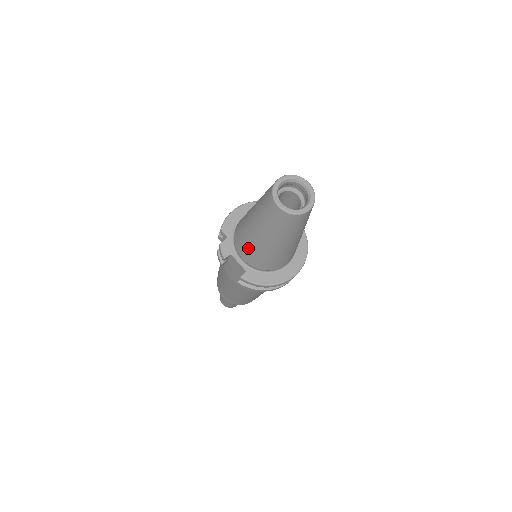
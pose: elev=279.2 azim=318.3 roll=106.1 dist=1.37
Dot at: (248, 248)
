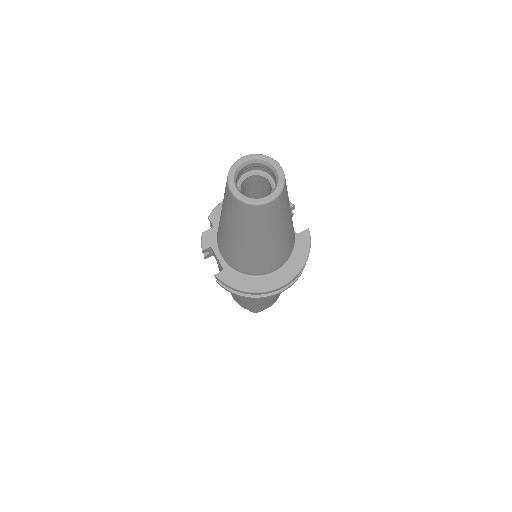
Dot at: (222, 242)
